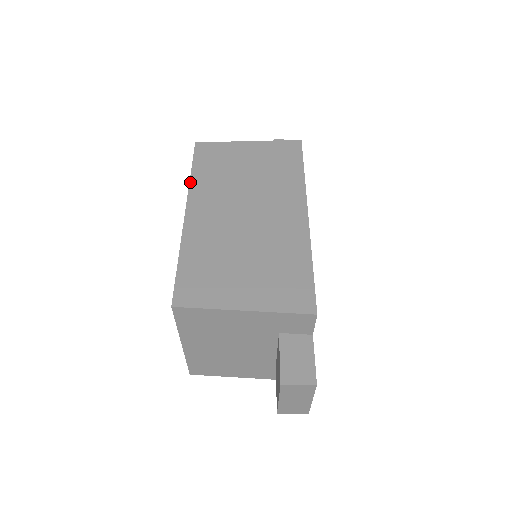
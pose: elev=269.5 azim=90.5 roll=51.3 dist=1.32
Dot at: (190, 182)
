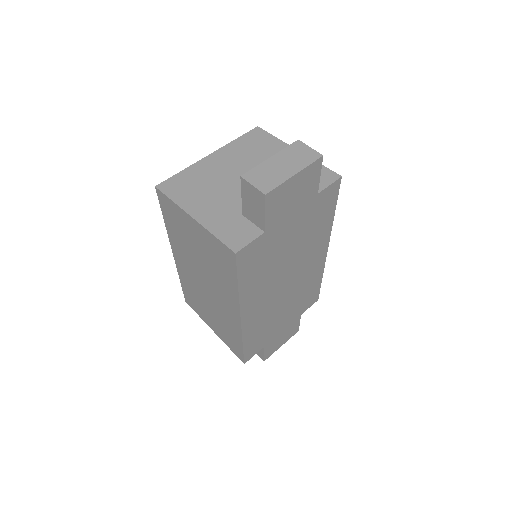
Dot at: occluded
